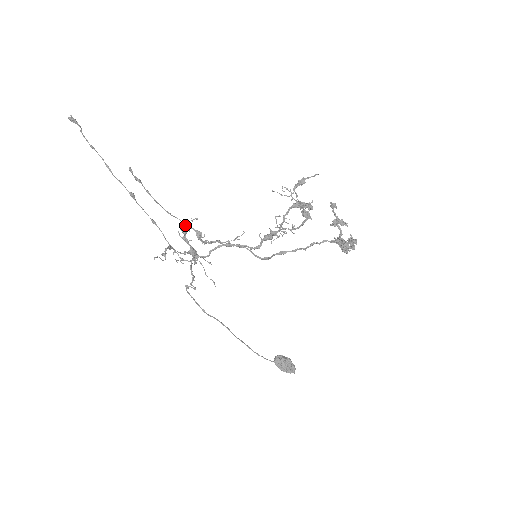
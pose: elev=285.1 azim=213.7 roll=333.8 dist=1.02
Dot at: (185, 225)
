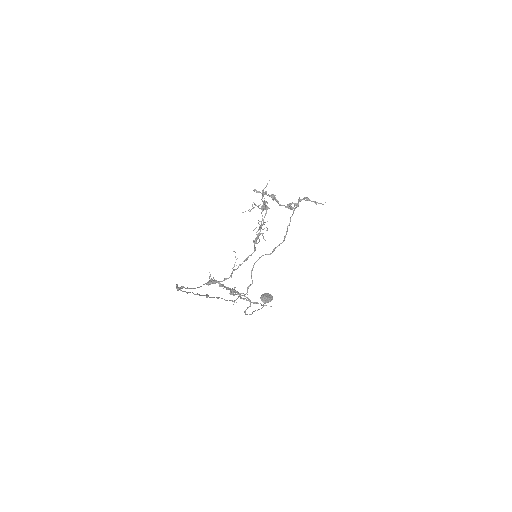
Dot at: (210, 283)
